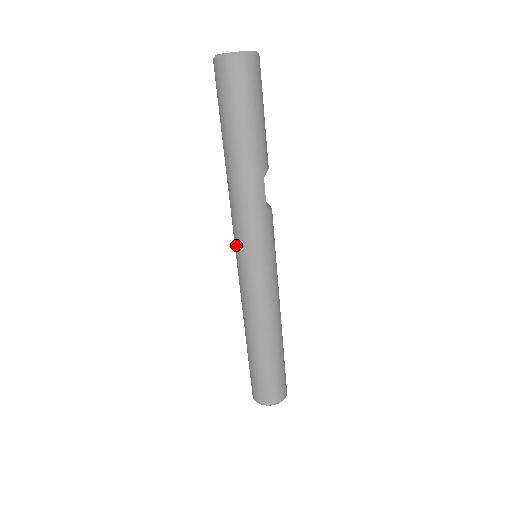
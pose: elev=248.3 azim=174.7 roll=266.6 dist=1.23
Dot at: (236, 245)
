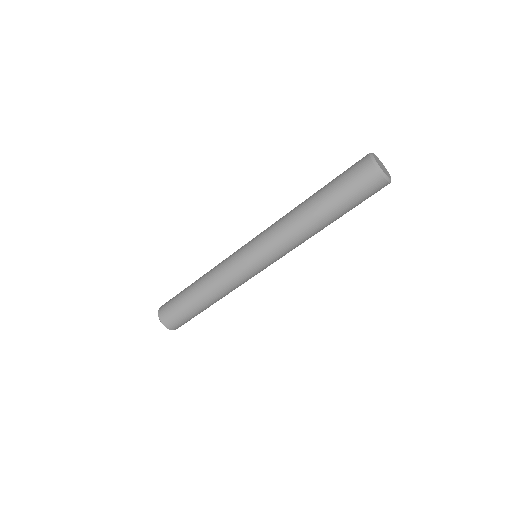
Dot at: (263, 256)
